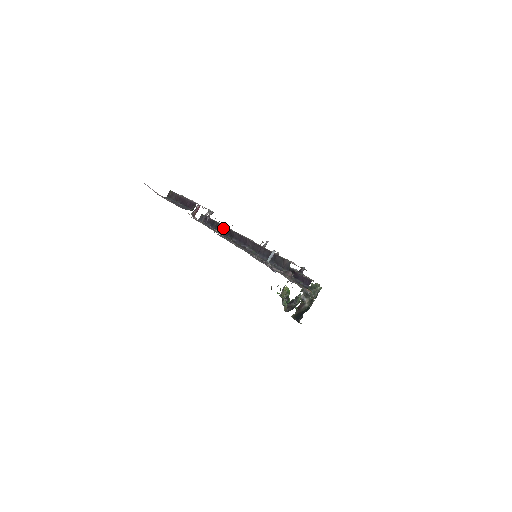
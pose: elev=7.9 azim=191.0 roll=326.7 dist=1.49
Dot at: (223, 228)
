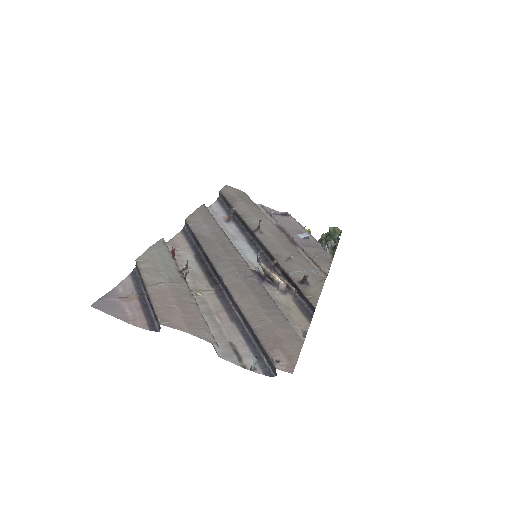
Dot at: (208, 260)
